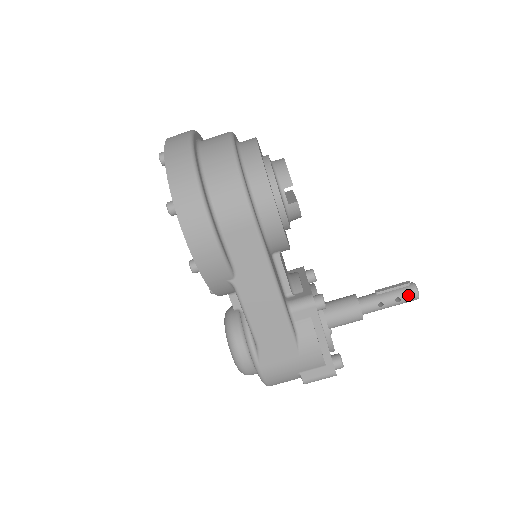
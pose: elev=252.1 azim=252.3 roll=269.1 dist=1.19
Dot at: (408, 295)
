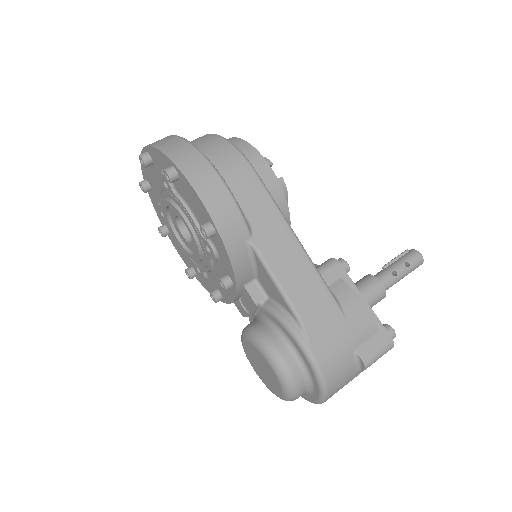
Dot at: (413, 258)
